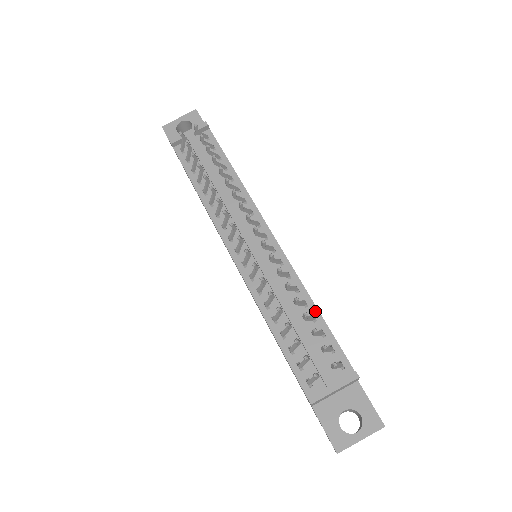
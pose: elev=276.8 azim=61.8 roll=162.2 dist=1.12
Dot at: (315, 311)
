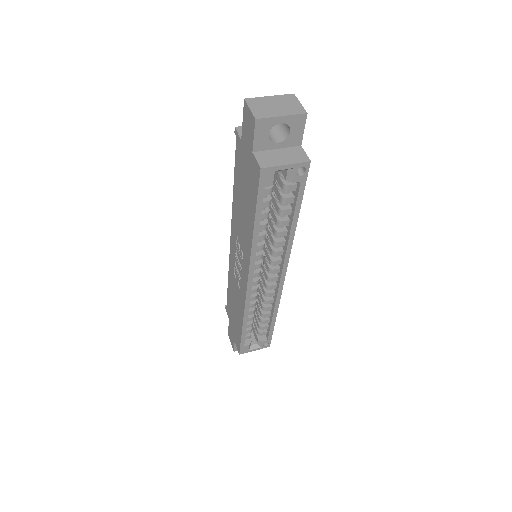
Dot at: occluded
